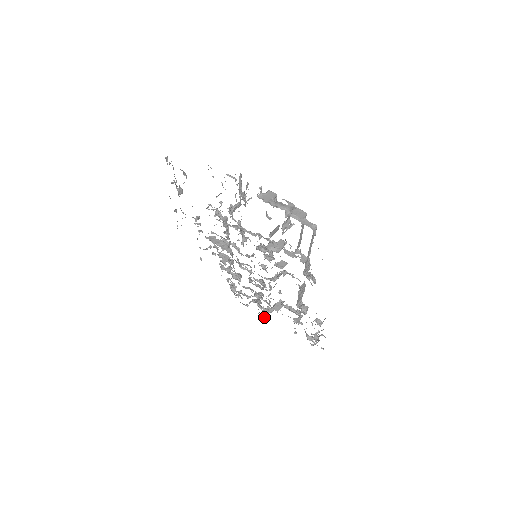
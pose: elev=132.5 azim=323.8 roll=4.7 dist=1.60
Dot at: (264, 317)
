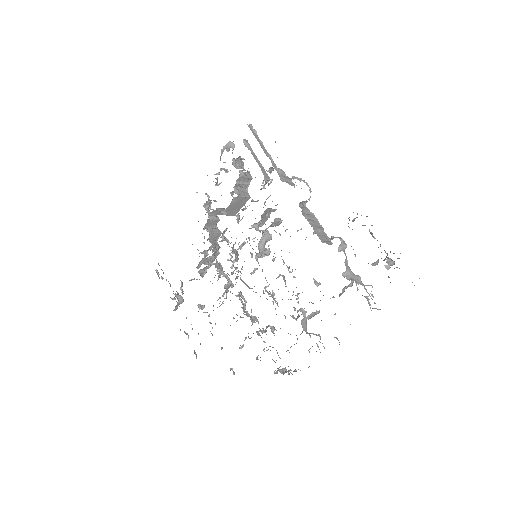
Dot at: occluded
